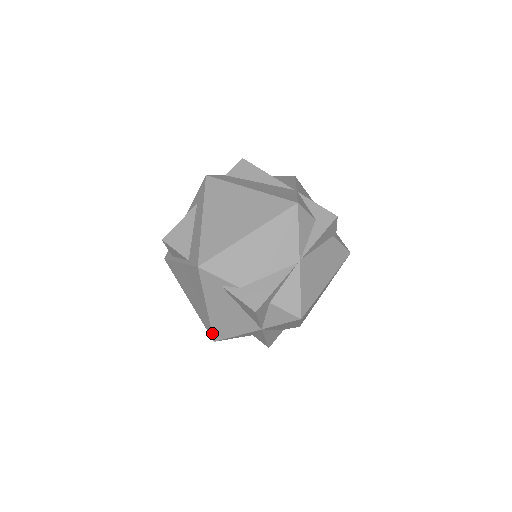
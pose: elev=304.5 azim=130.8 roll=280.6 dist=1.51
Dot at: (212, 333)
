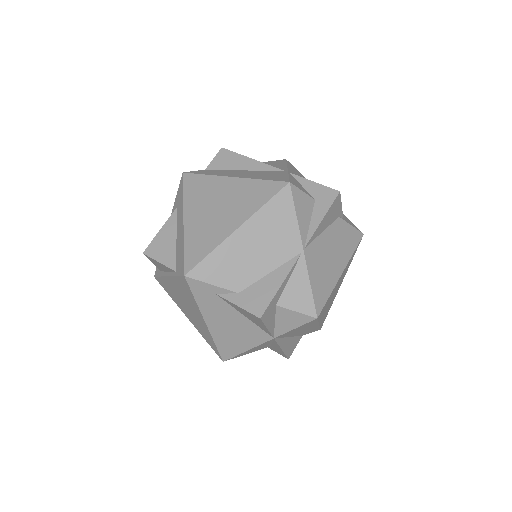
Dot at: (218, 352)
